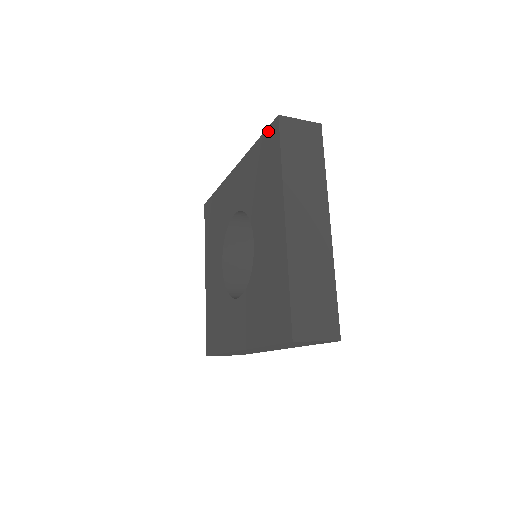
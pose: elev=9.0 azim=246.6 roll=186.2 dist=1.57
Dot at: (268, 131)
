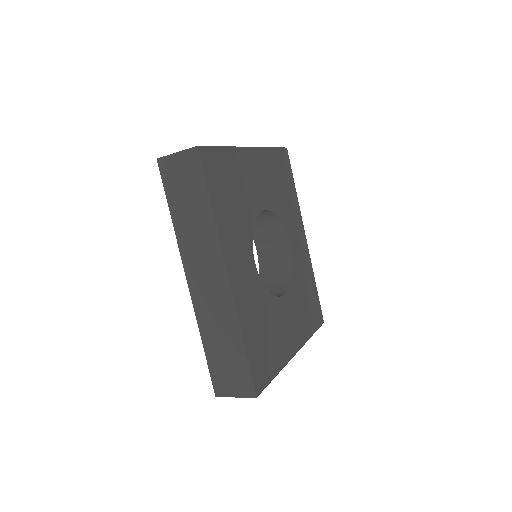
Dot at: occluded
